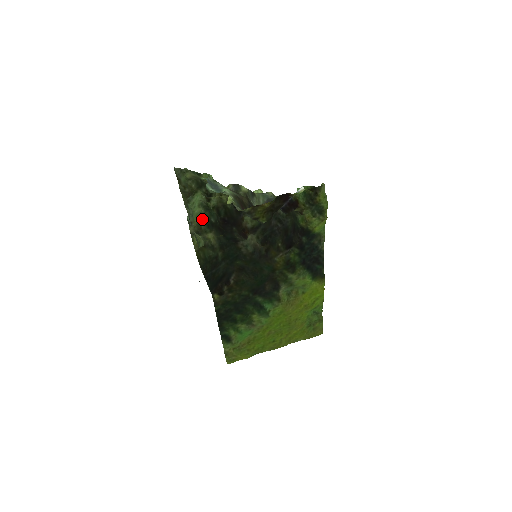
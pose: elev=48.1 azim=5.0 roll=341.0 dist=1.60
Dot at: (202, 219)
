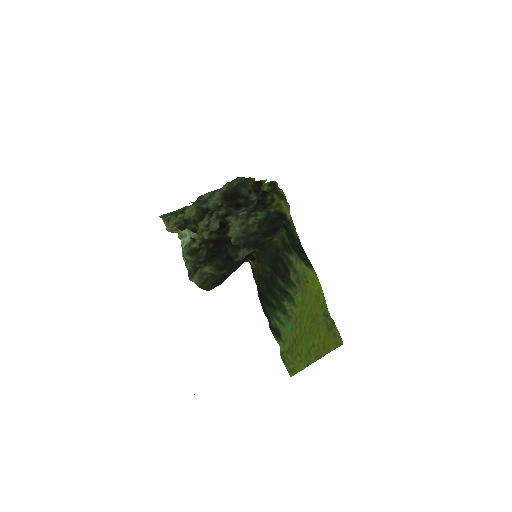
Dot at: occluded
